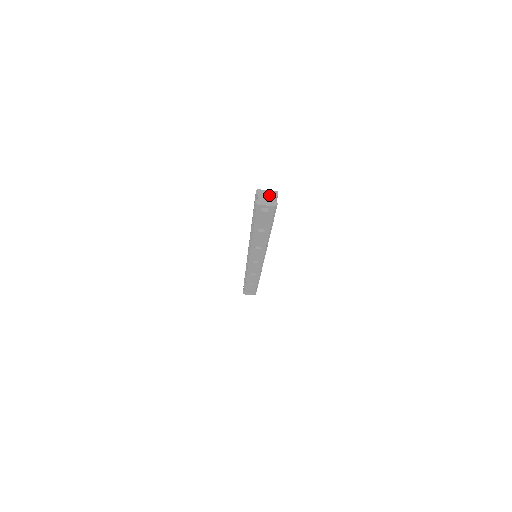
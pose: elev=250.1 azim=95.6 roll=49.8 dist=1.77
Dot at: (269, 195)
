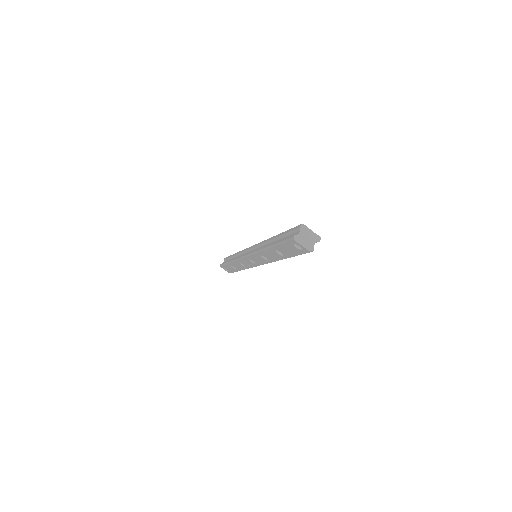
Dot at: (311, 237)
